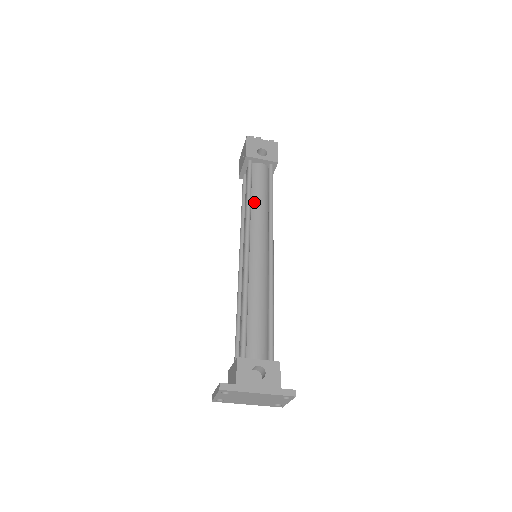
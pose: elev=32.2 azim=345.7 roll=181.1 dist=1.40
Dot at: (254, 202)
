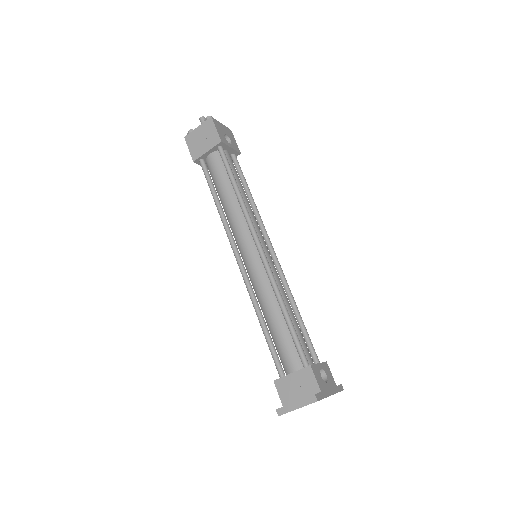
Dot at: (242, 196)
